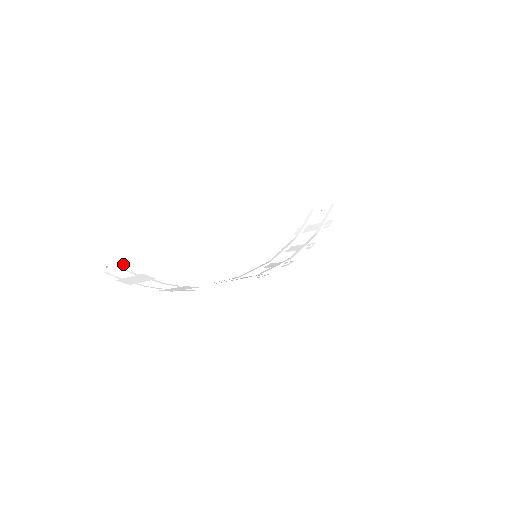
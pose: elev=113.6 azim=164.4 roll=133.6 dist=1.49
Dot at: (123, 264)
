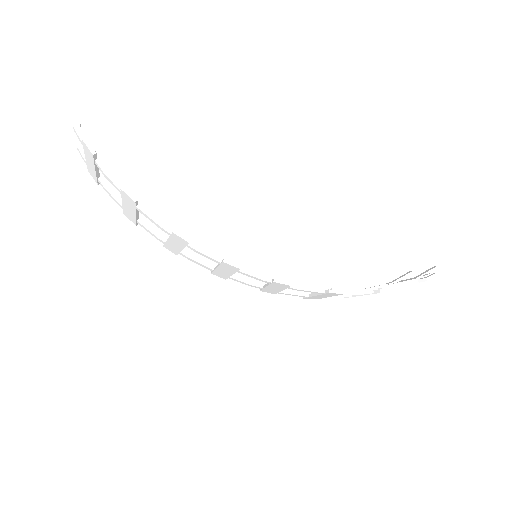
Dot at: (78, 126)
